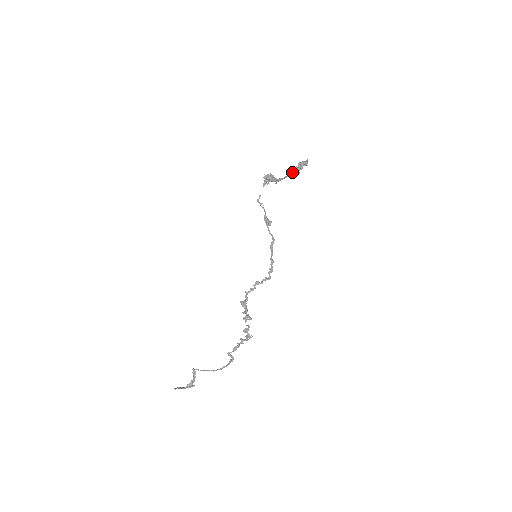
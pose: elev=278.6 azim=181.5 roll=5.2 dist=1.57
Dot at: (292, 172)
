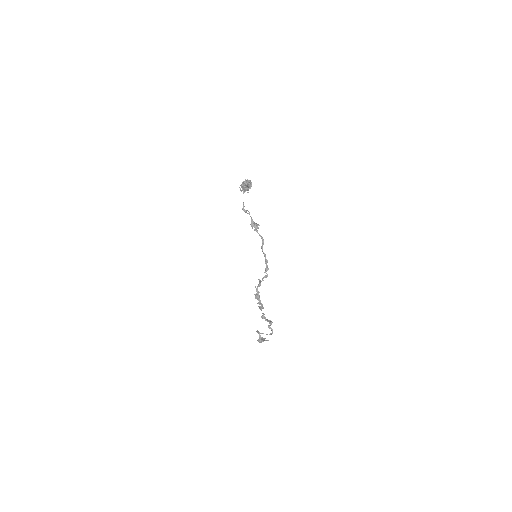
Dot at: occluded
